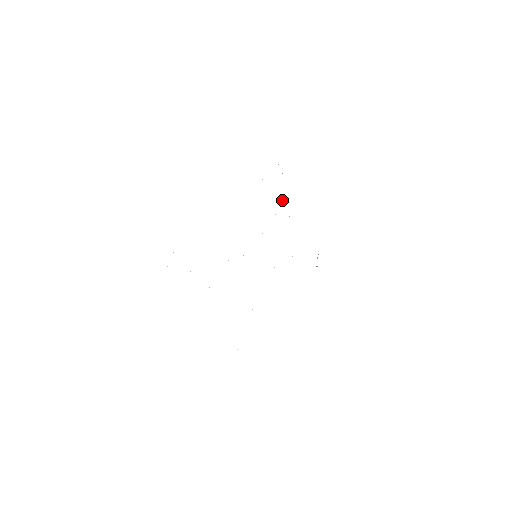
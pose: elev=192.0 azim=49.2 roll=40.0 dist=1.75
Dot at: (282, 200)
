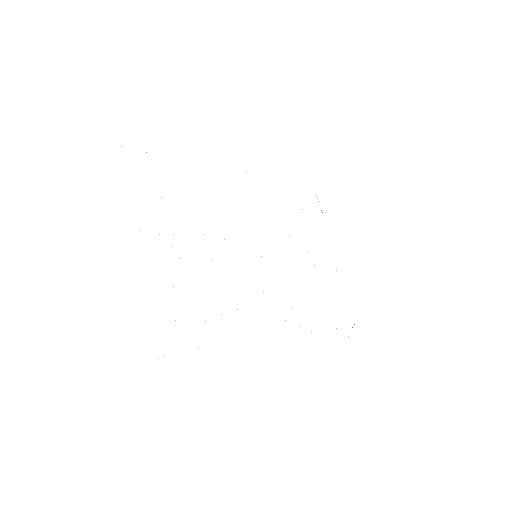
Dot at: occluded
